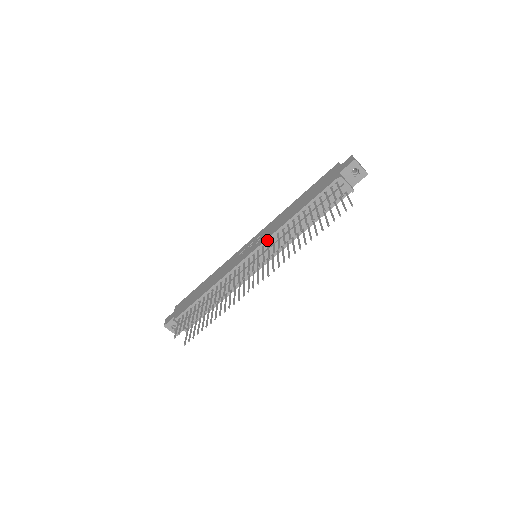
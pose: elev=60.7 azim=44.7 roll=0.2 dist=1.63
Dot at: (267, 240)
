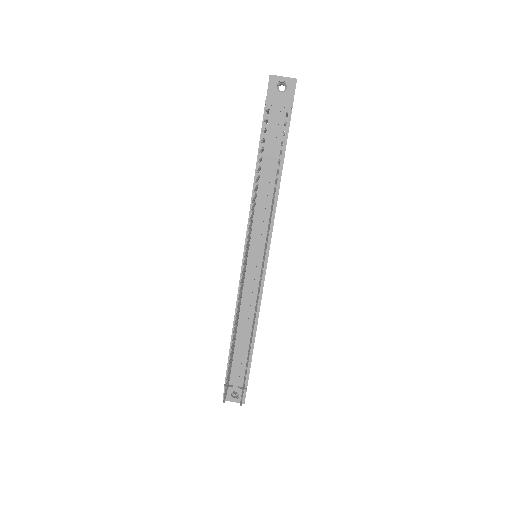
Dot at: occluded
